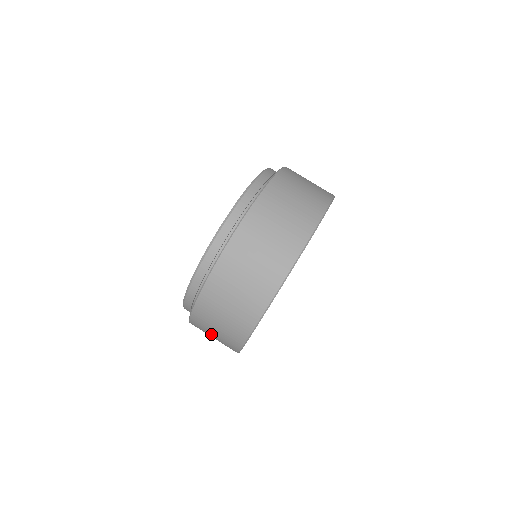
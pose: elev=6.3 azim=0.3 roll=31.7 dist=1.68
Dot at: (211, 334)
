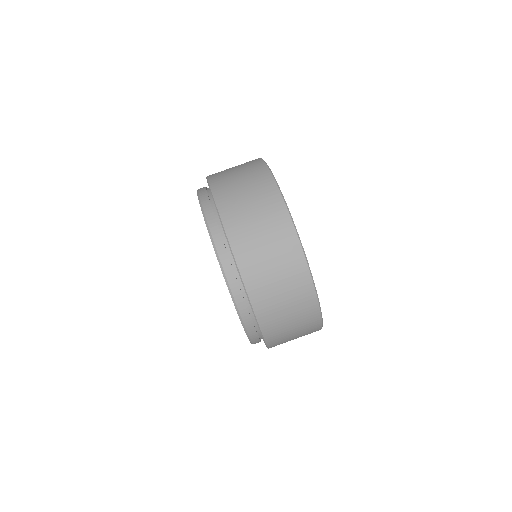
Dot at: occluded
